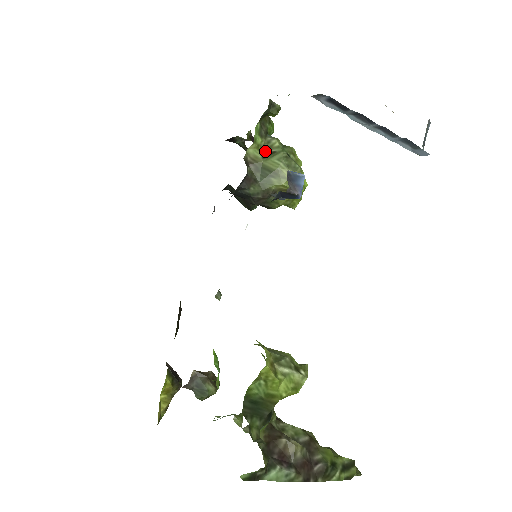
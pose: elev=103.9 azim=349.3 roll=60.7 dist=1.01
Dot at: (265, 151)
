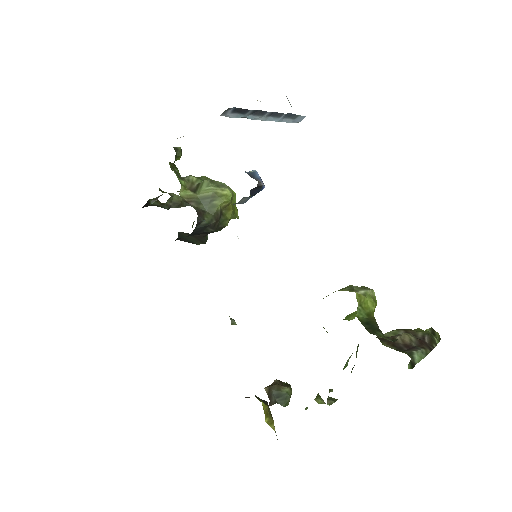
Dot at: (191, 188)
